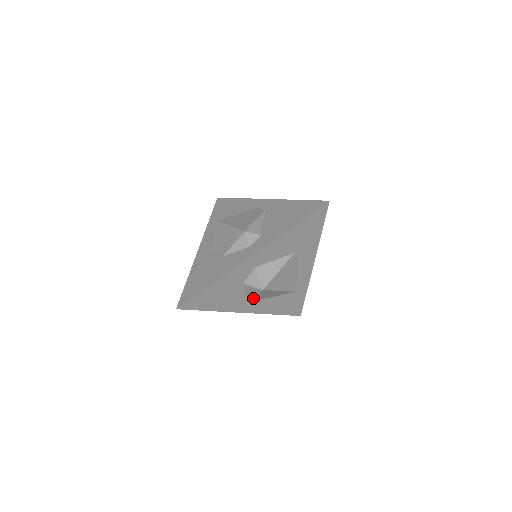
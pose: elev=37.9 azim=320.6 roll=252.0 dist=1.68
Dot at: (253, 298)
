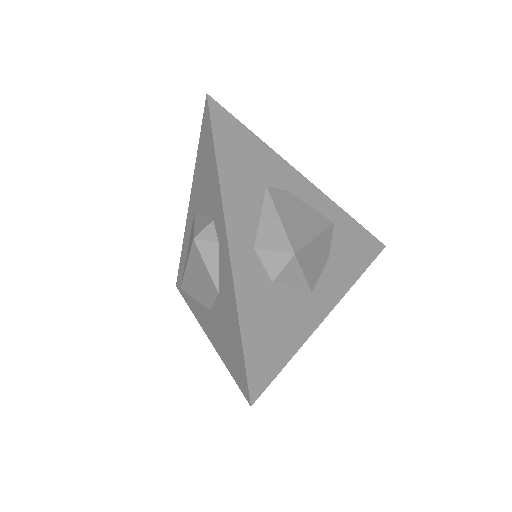
Dot at: (309, 284)
